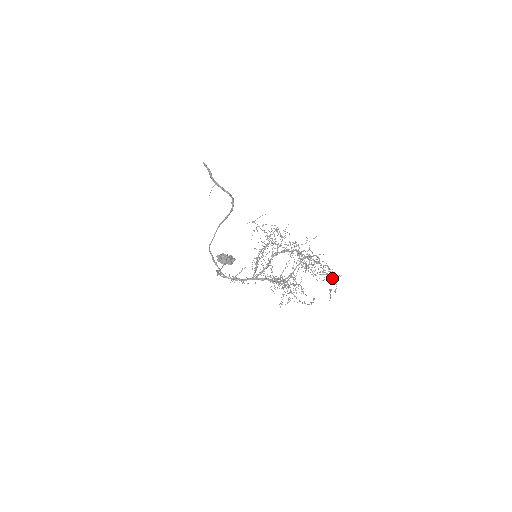
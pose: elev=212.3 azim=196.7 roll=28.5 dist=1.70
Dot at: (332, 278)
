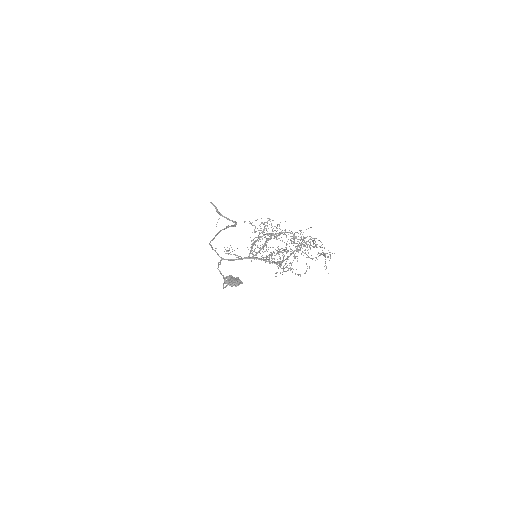
Dot at: (327, 257)
